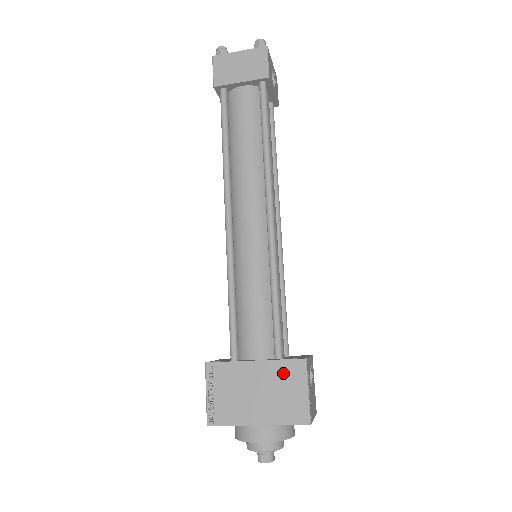
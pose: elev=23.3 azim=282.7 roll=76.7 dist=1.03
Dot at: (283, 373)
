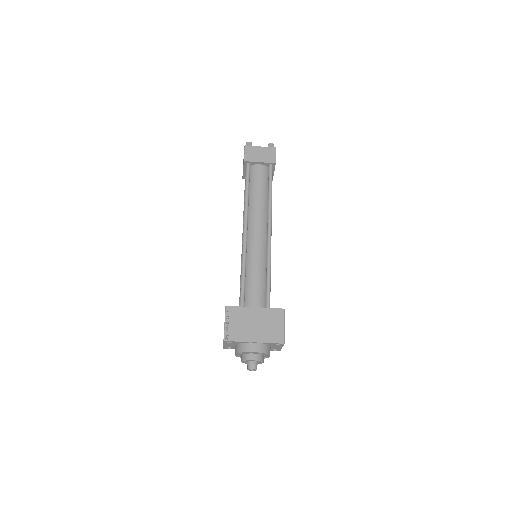
Dot at: (271, 315)
